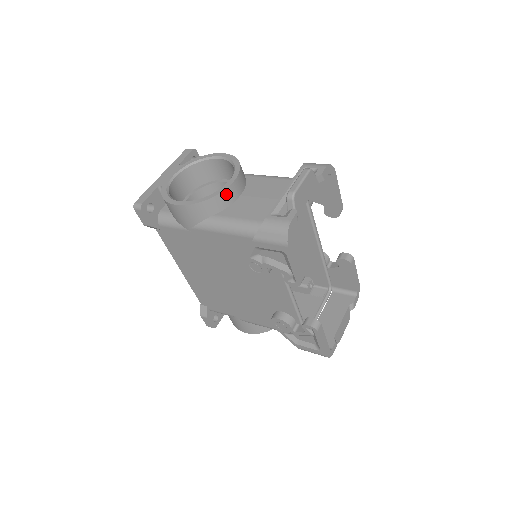
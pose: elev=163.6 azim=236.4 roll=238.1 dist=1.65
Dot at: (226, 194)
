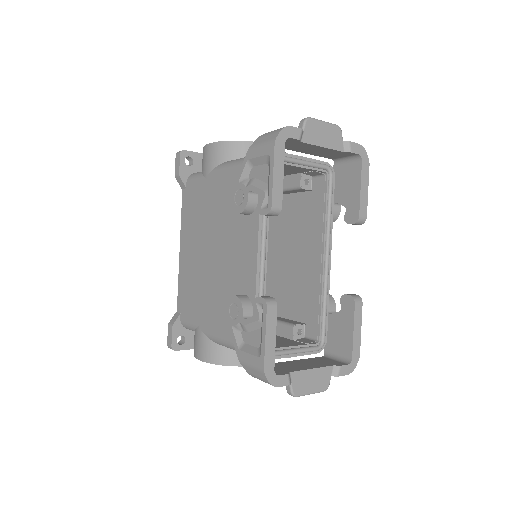
Dot at: occluded
